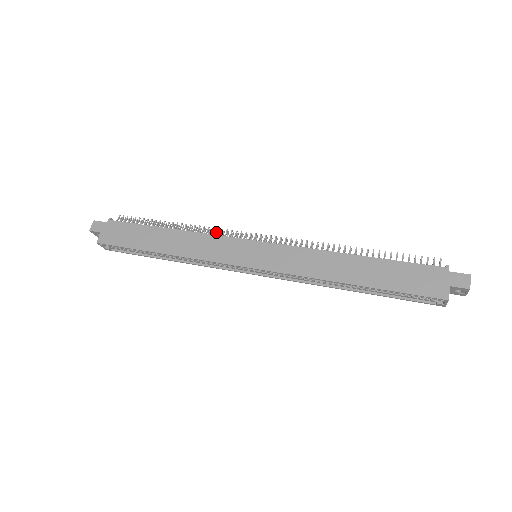
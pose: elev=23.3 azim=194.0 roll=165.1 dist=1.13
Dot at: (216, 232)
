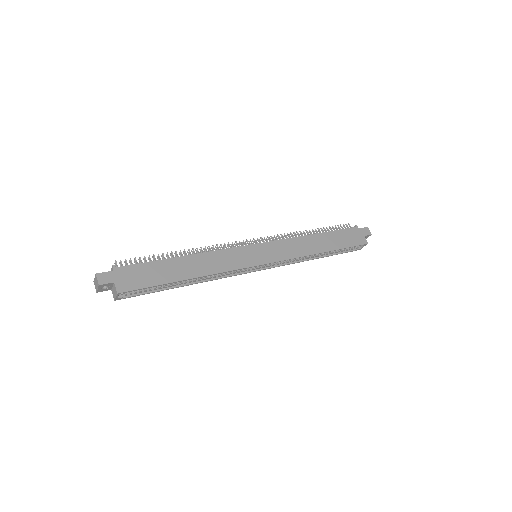
Dot at: (218, 248)
